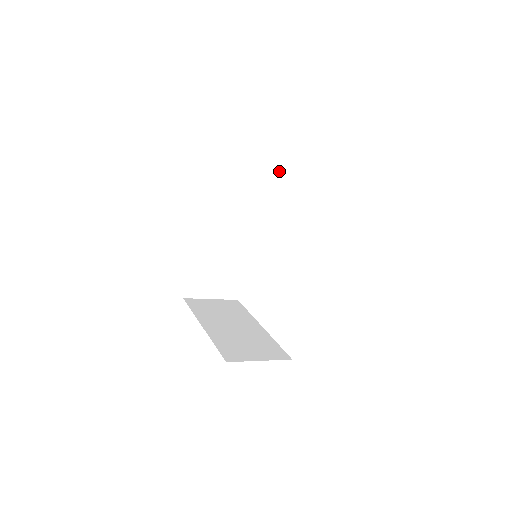
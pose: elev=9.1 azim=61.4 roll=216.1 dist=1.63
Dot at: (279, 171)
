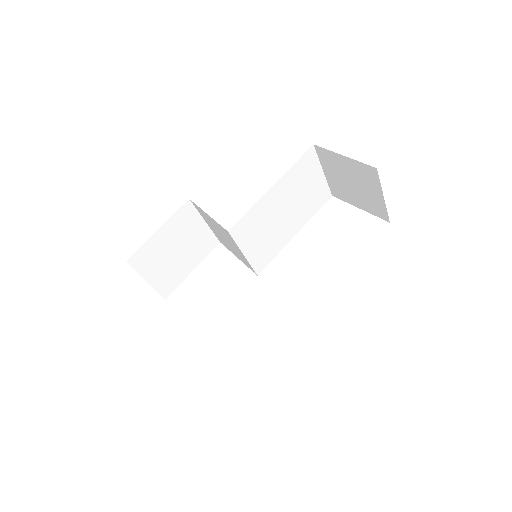
Dot at: (309, 197)
